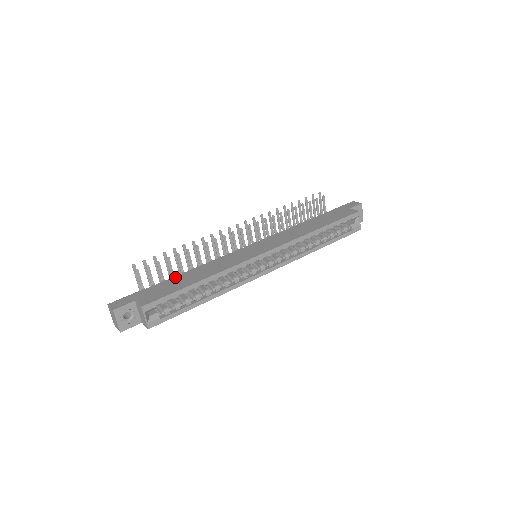
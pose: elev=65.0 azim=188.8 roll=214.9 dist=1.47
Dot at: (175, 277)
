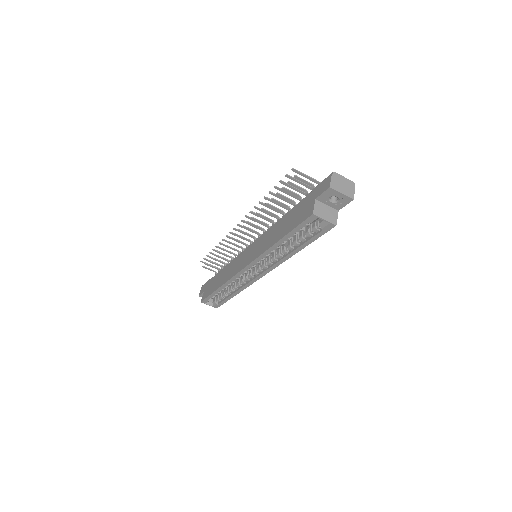
Dot at: (218, 273)
